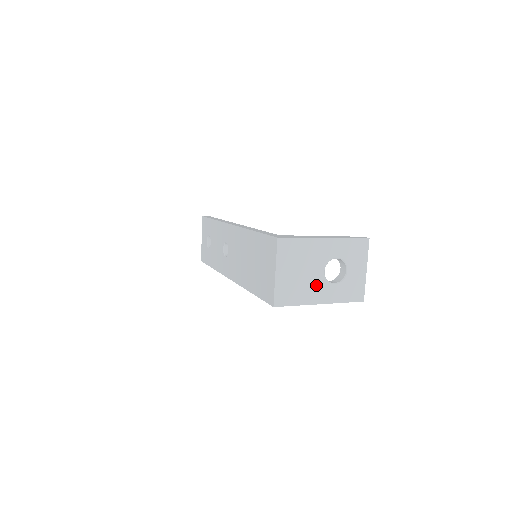
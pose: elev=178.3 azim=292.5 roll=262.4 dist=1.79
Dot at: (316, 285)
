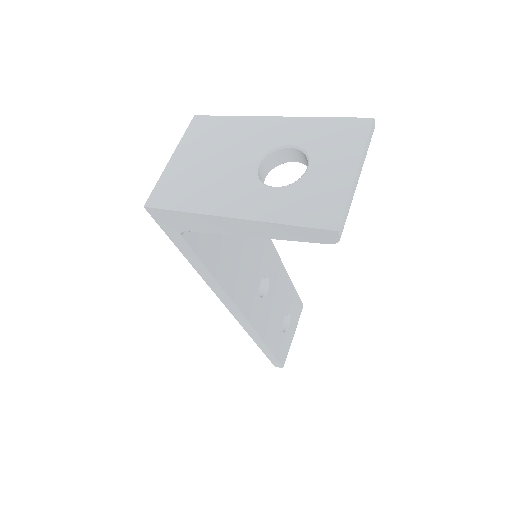
Dot at: (233, 184)
